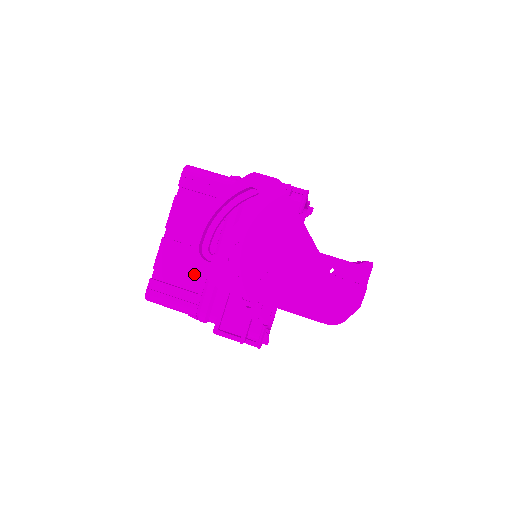
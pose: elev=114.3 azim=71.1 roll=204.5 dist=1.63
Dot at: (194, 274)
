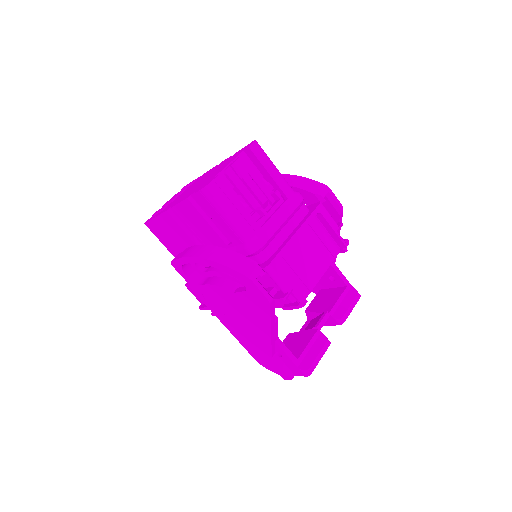
Dot at: occluded
